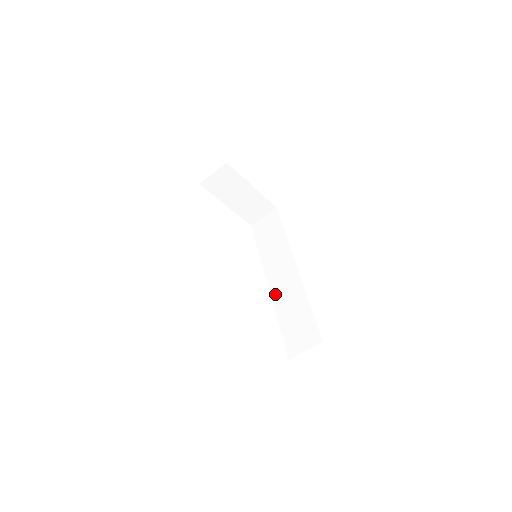
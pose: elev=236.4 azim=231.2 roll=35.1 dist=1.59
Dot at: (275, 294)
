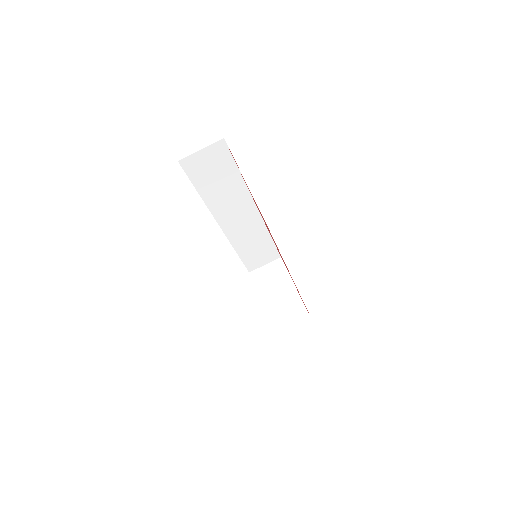
Dot at: occluded
